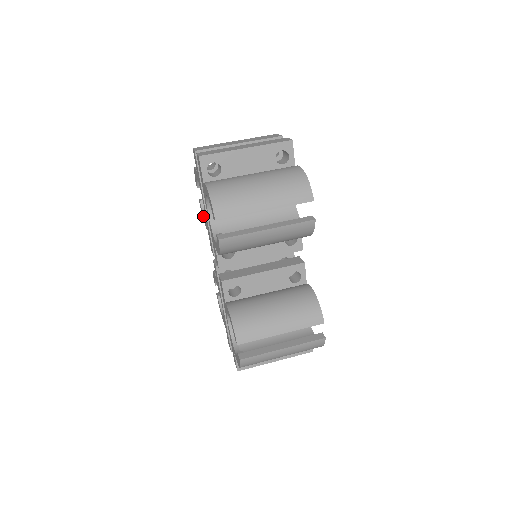
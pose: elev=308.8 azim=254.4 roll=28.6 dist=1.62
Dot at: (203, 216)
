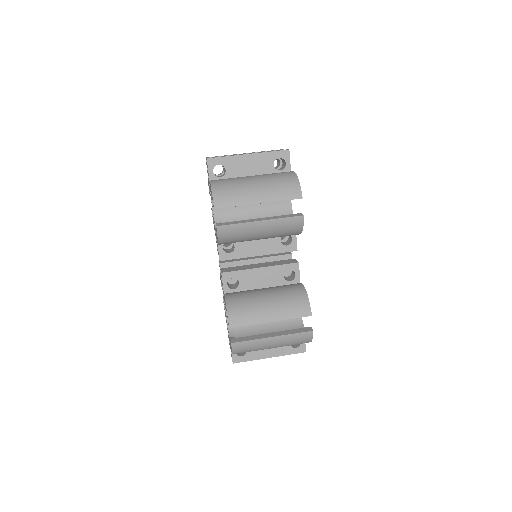
Dot at: occluded
